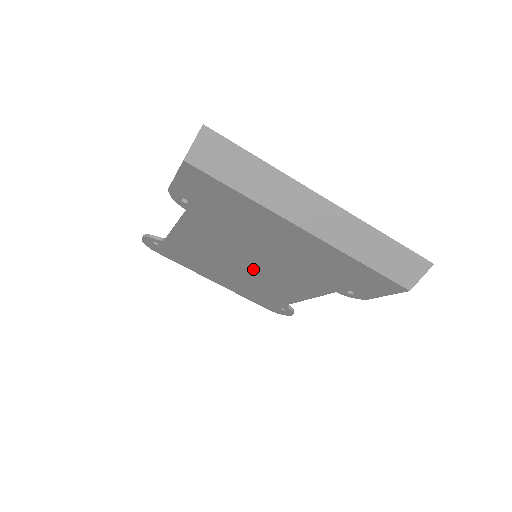
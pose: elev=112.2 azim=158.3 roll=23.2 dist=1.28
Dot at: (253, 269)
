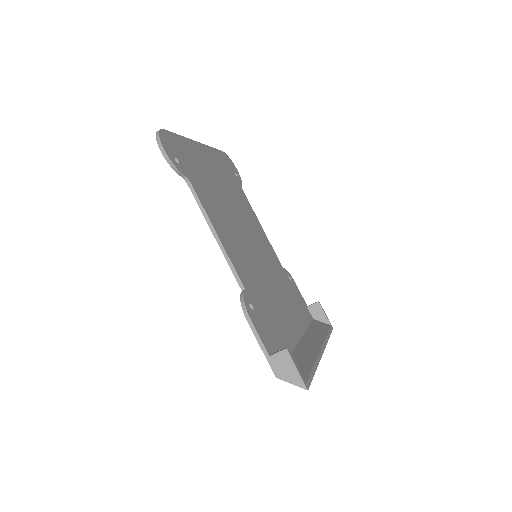
Dot at: occluded
